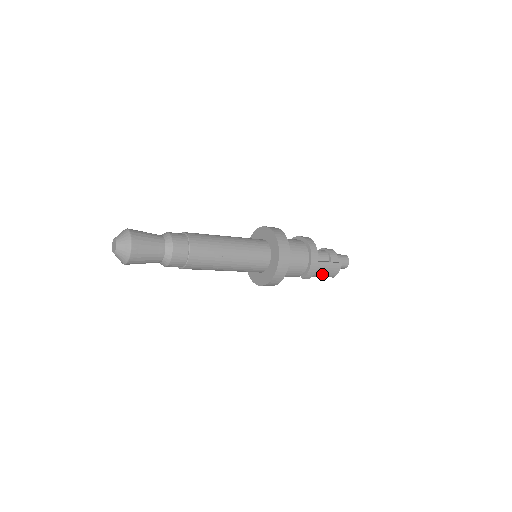
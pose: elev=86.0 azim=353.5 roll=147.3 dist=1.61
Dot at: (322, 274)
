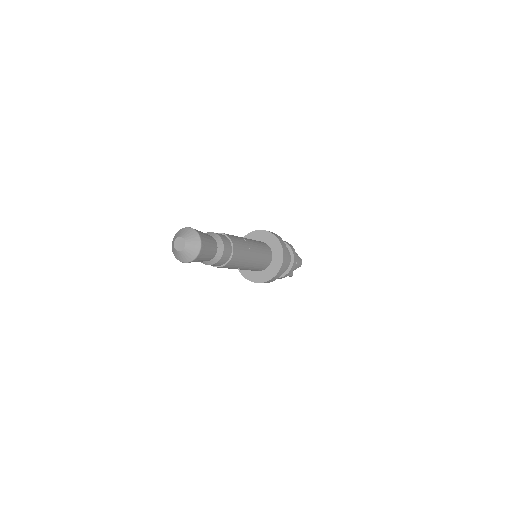
Dot at: occluded
